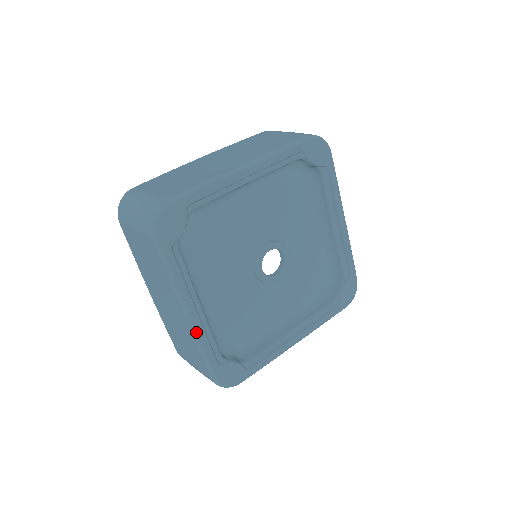
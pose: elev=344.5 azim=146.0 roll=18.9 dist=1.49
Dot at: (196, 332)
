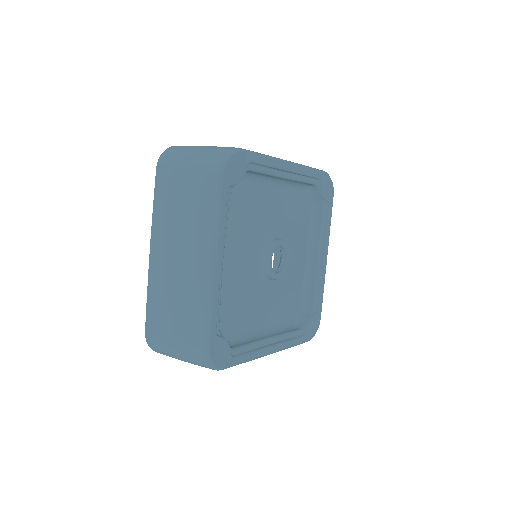
Dot at: (214, 285)
